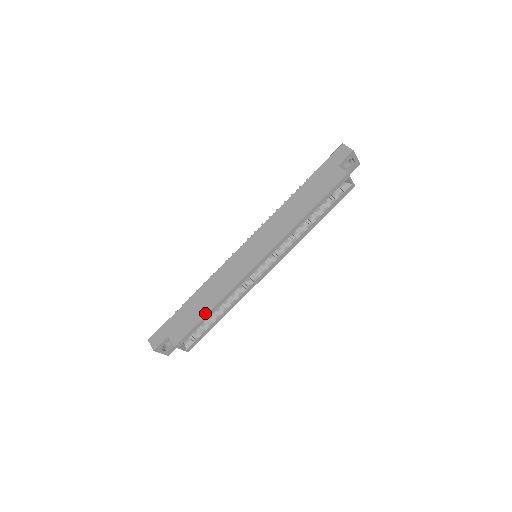
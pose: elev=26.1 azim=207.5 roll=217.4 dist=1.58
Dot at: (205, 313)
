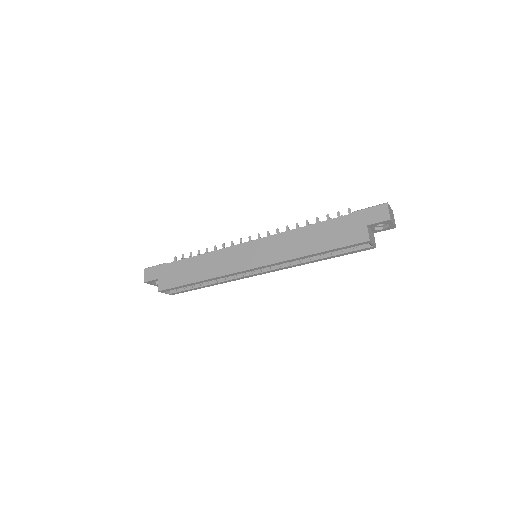
Dot at: (191, 281)
